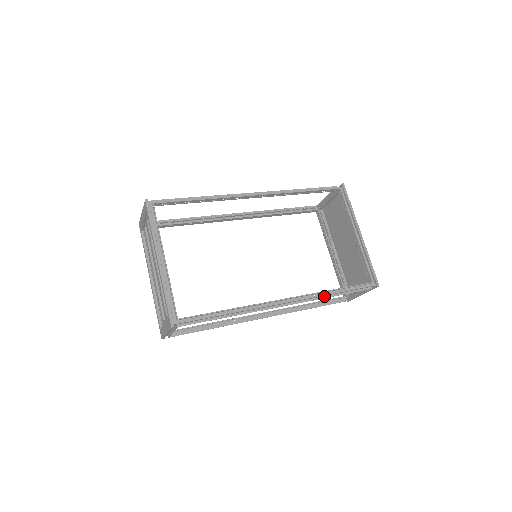
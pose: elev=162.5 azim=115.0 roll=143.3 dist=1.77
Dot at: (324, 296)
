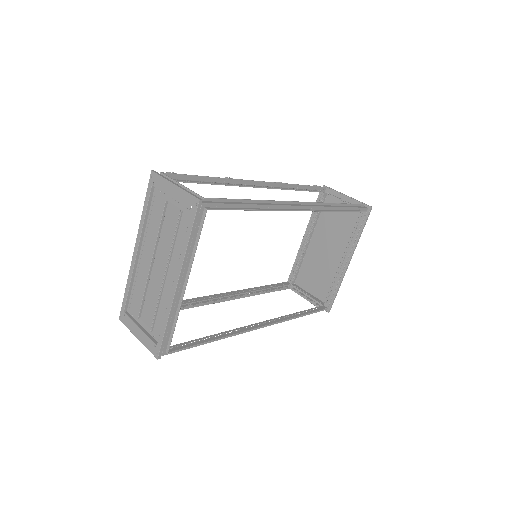
Dot at: occluded
